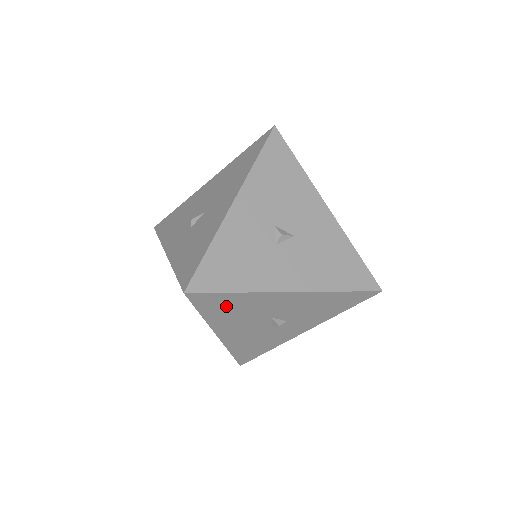
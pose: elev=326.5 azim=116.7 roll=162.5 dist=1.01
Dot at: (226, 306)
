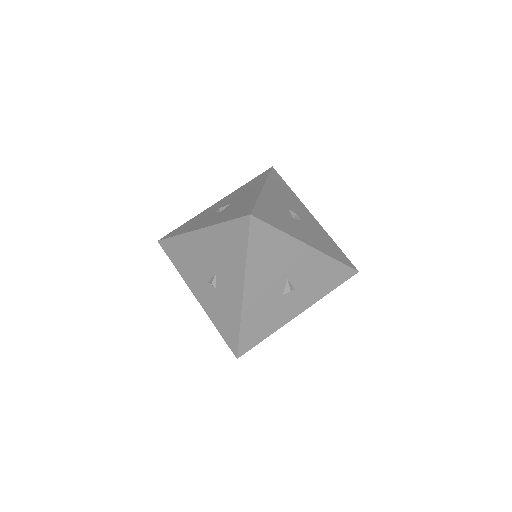
Dot at: (267, 247)
